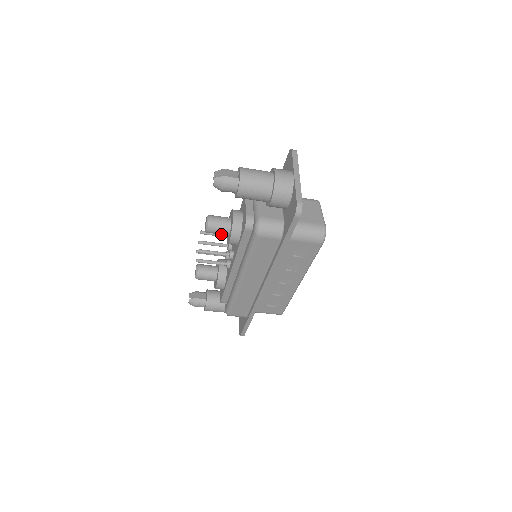
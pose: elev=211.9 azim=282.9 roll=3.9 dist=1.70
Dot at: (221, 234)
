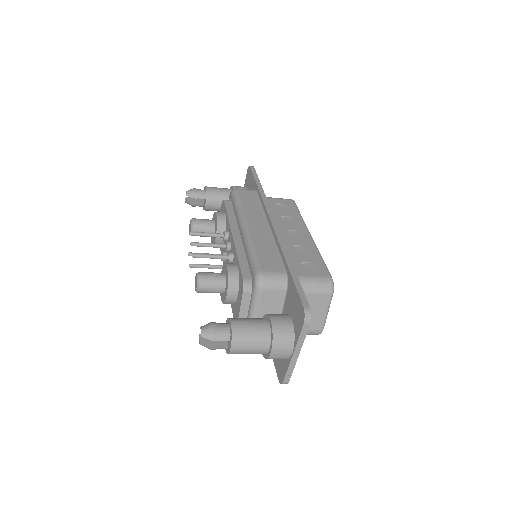
Dot at: occluded
